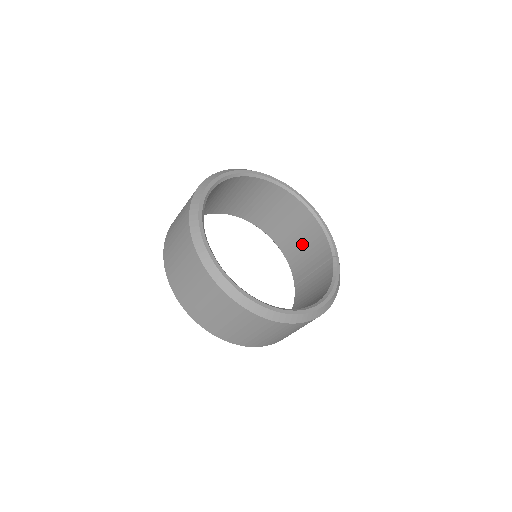
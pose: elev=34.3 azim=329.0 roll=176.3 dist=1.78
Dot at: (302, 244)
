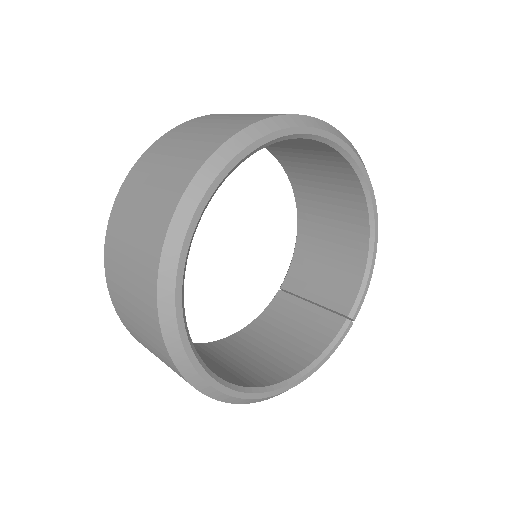
Dot at: (327, 257)
